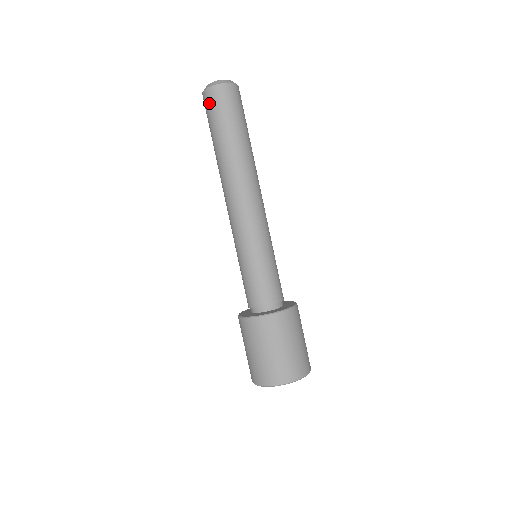
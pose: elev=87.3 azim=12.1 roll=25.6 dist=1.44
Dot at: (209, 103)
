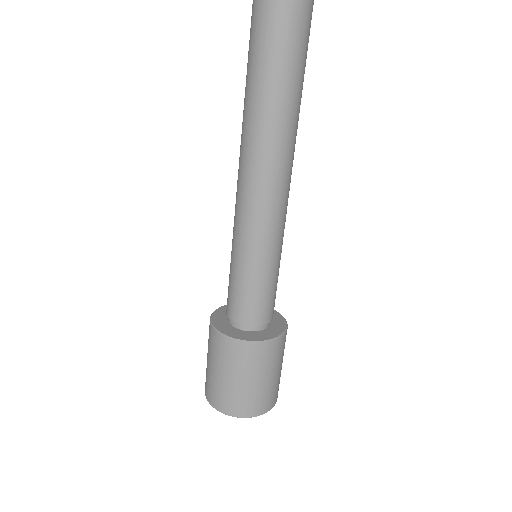
Dot at: (252, 19)
